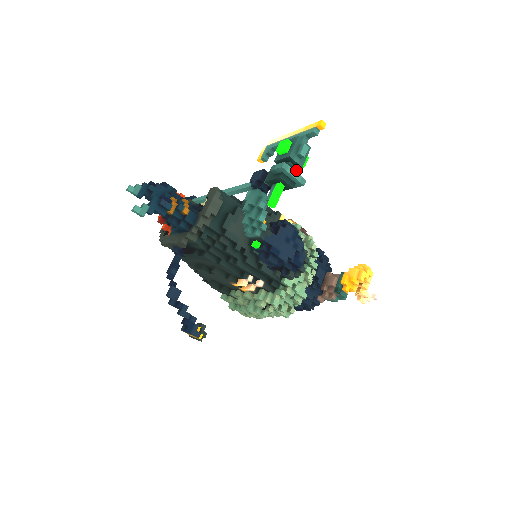
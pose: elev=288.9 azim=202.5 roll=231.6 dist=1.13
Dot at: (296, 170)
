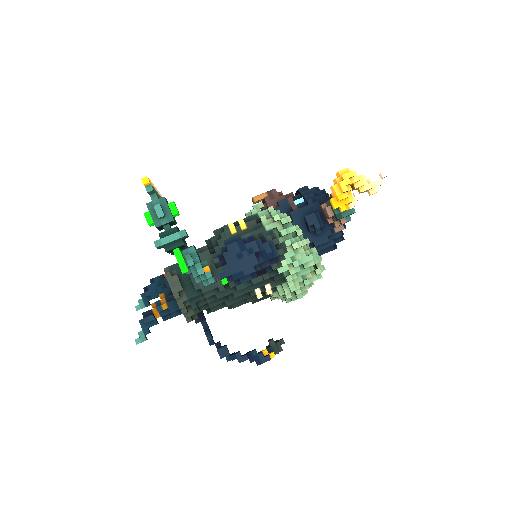
Dot at: (171, 229)
